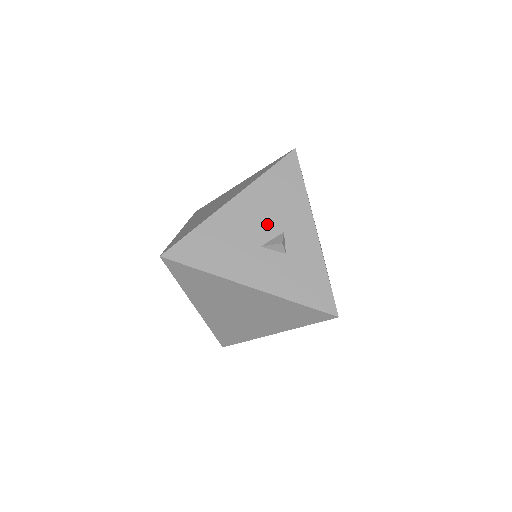
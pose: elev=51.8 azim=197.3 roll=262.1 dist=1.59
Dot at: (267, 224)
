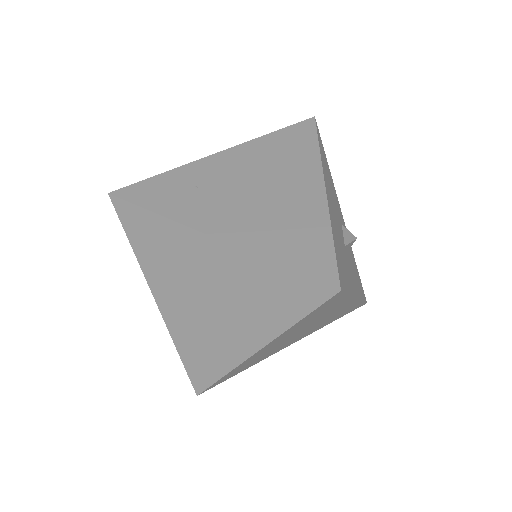
Dot at: (338, 217)
